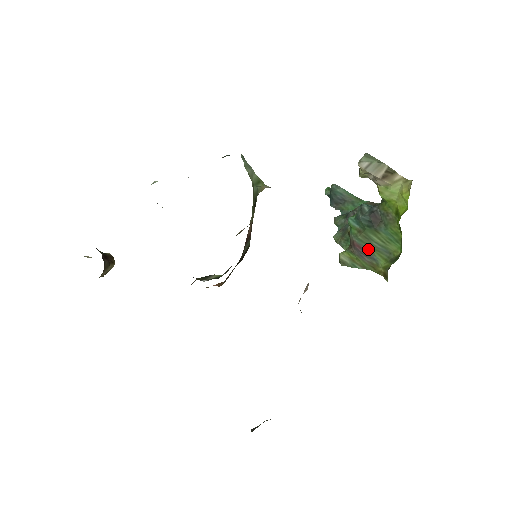
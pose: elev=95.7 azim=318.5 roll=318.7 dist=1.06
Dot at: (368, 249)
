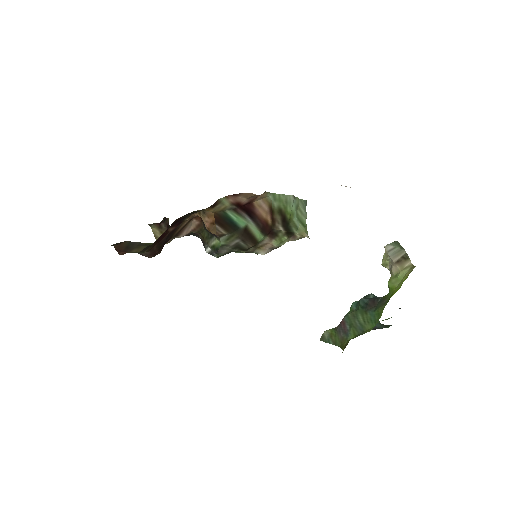
Dot at: (349, 325)
